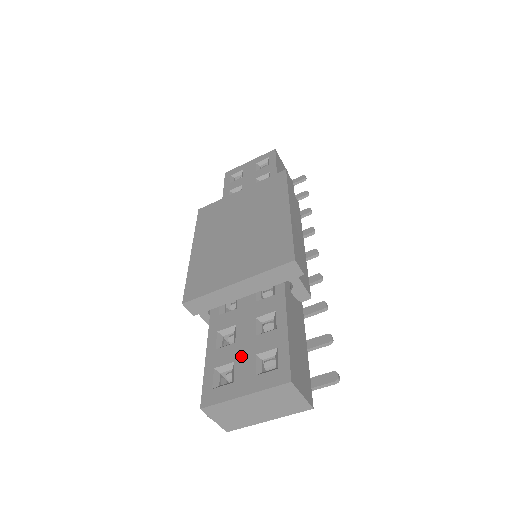
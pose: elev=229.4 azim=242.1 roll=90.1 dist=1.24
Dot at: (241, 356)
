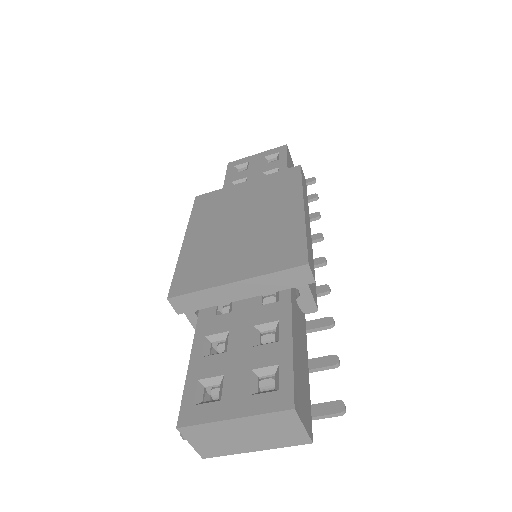
Dot at: (233, 369)
